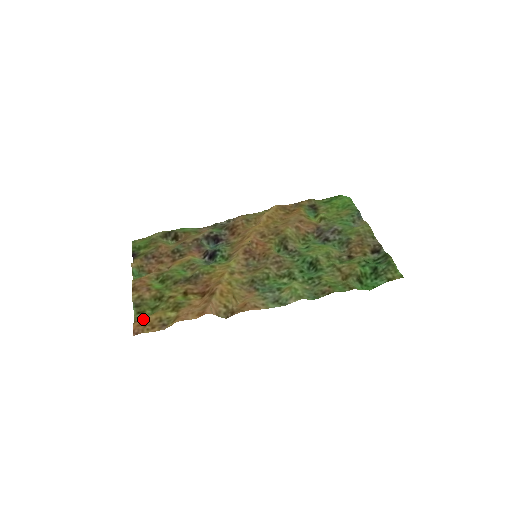
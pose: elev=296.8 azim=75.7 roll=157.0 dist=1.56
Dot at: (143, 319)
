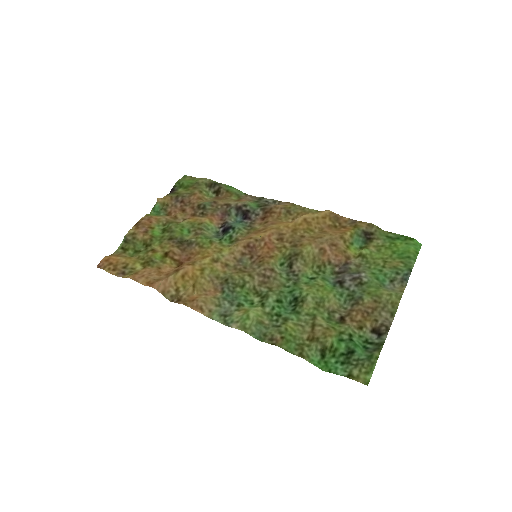
Dot at: (114, 257)
